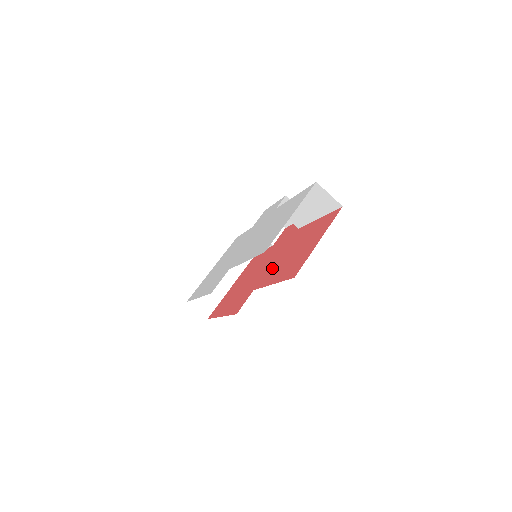
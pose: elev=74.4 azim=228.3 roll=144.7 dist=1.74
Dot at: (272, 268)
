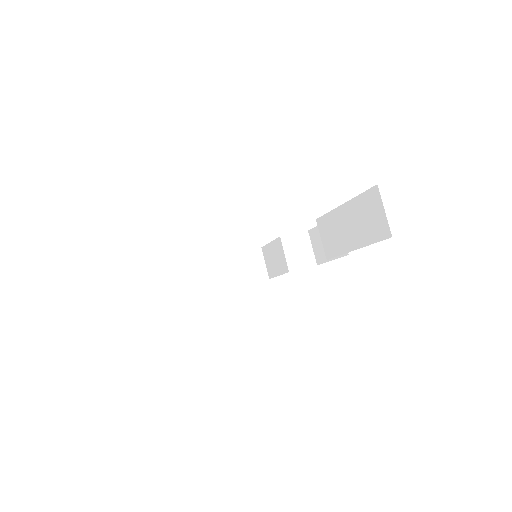
Dot at: occluded
